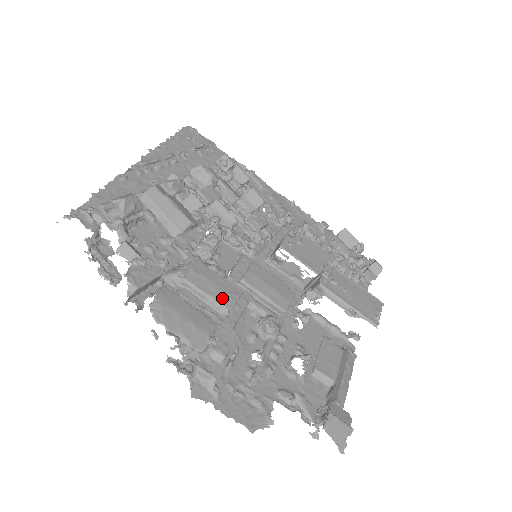
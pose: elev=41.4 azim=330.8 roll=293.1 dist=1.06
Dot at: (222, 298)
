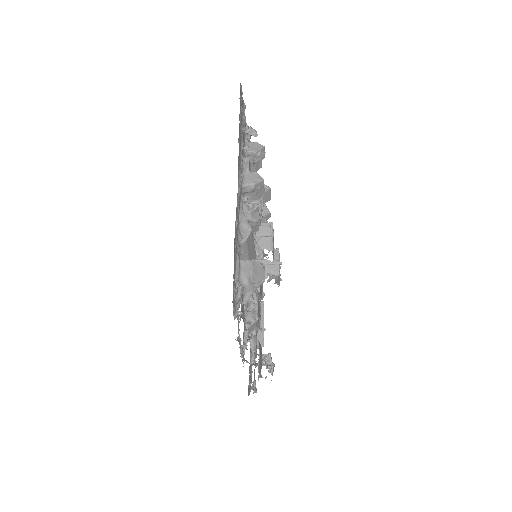
Dot at: occluded
